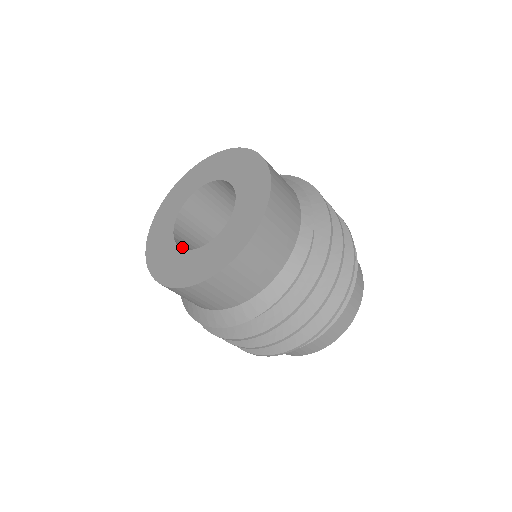
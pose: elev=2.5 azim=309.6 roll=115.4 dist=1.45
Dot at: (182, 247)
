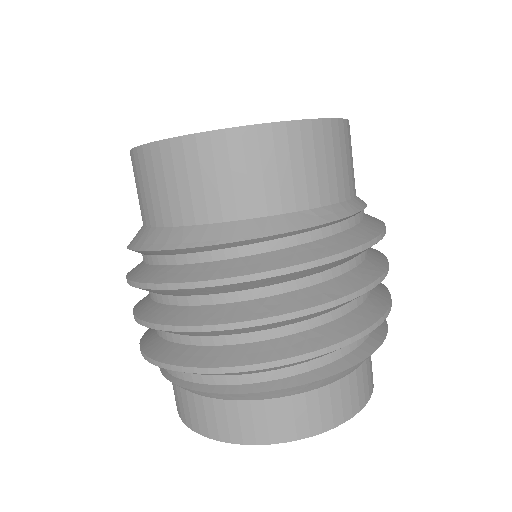
Dot at: occluded
